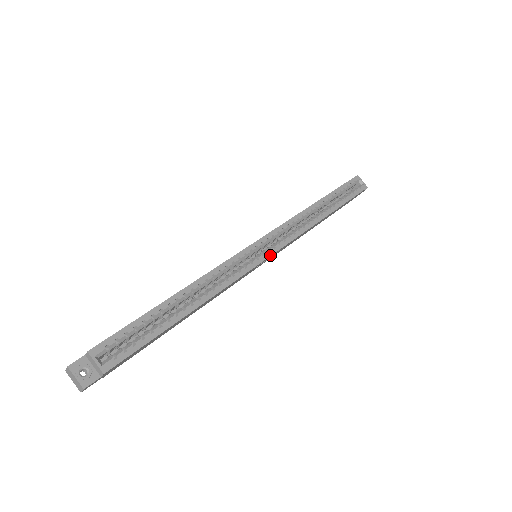
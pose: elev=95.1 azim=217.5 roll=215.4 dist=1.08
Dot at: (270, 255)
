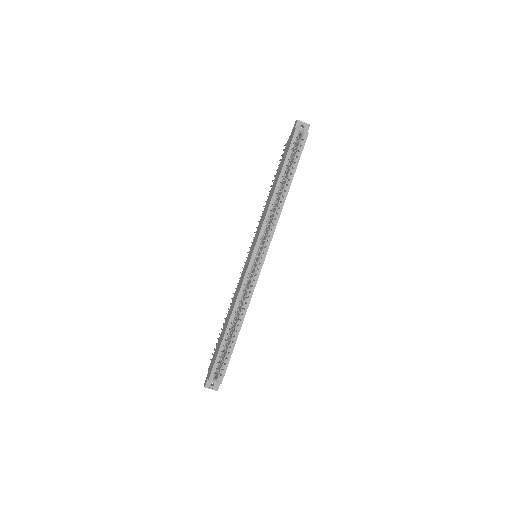
Dot at: (264, 260)
